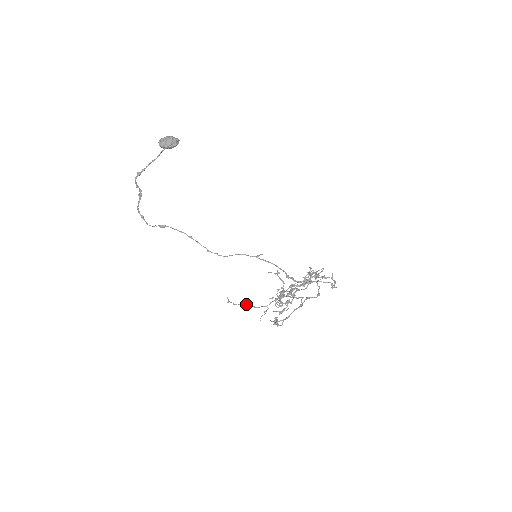
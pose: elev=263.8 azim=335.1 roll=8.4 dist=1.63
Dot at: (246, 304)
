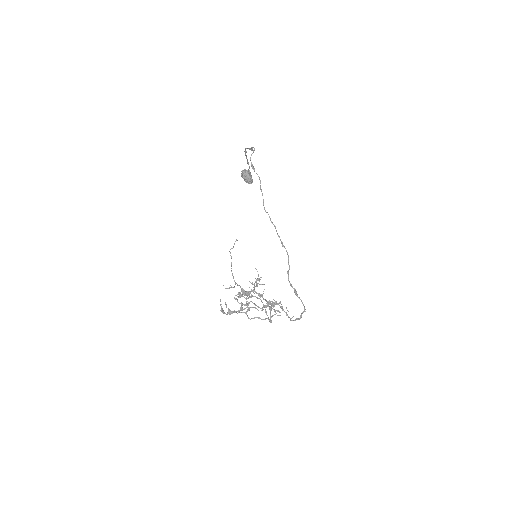
Dot at: occluded
